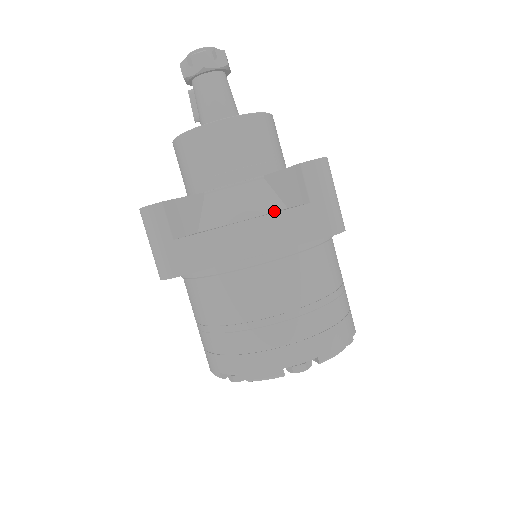
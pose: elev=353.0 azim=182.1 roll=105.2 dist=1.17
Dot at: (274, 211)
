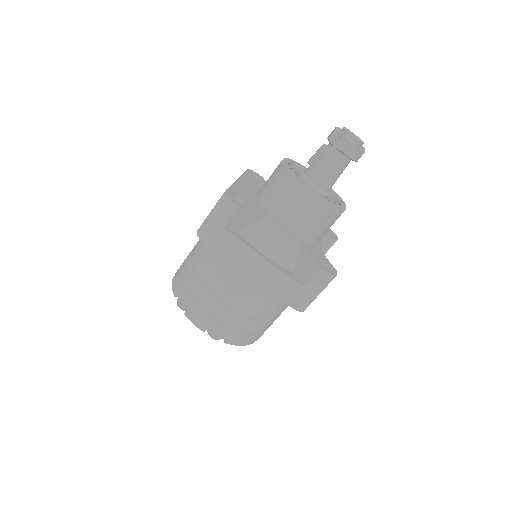
Dot at: (285, 267)
